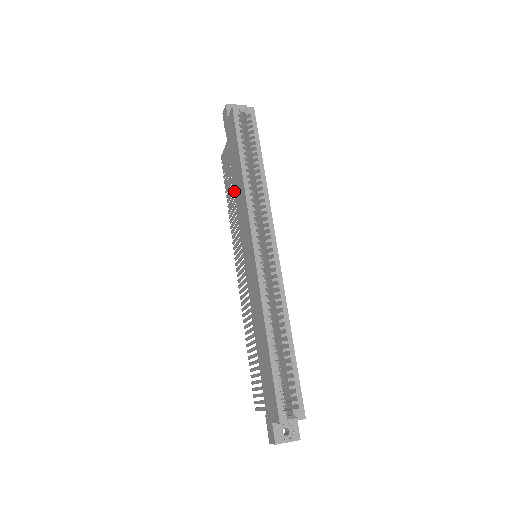
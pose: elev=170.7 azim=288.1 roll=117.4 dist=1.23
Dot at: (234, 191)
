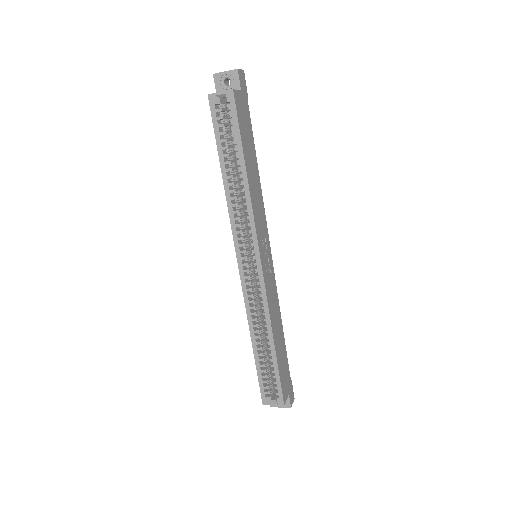
Dot at: occluded
